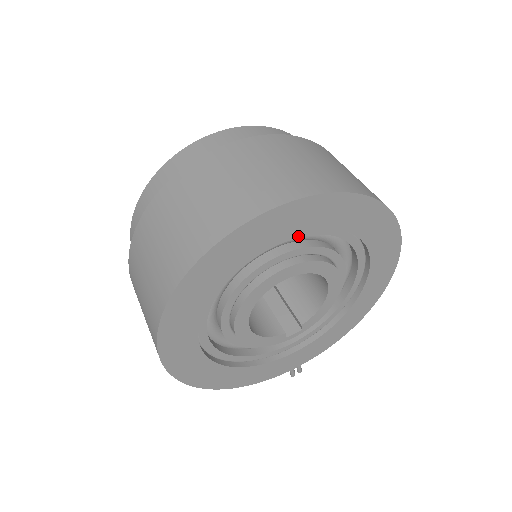
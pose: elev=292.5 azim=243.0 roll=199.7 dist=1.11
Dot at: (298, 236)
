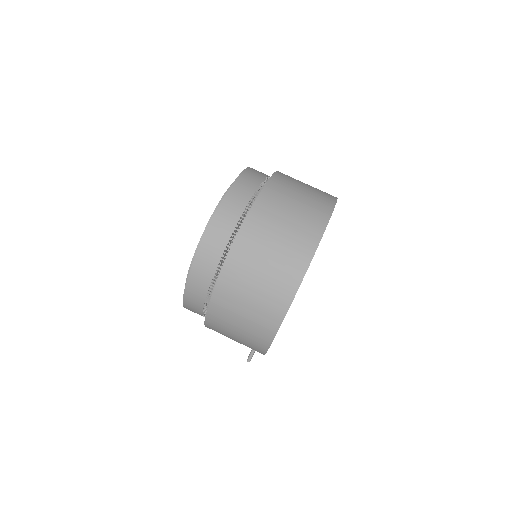
Dot at: occluded
